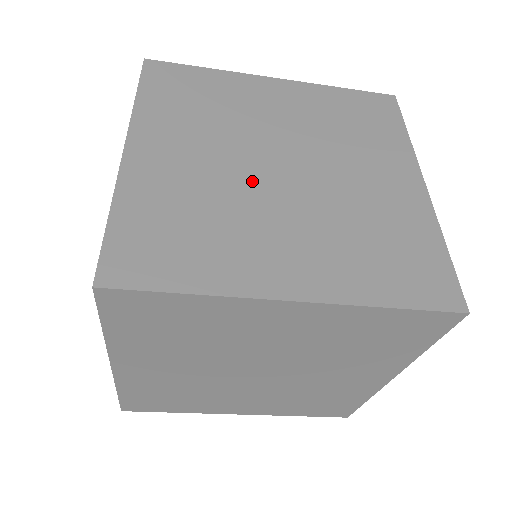
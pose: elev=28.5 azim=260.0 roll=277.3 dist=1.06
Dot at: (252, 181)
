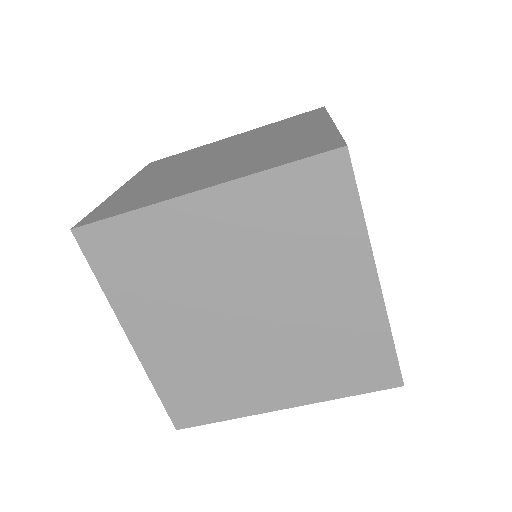
Dot at: (196, 168)
